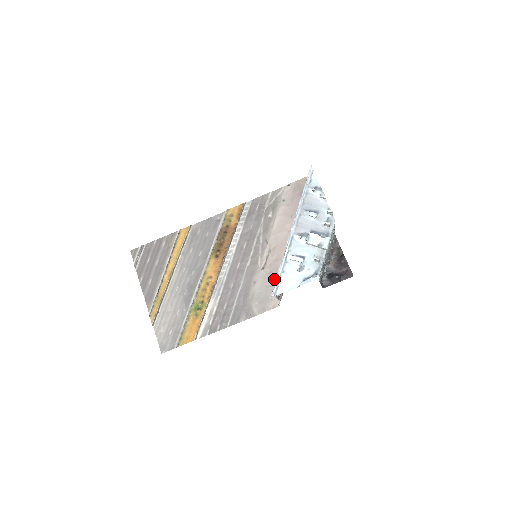
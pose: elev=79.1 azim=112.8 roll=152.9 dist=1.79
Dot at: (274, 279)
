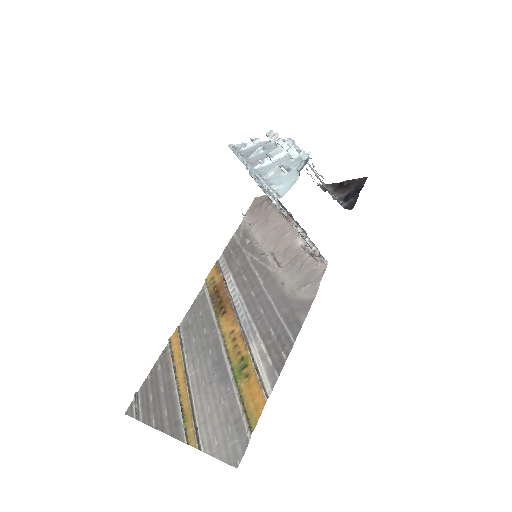
Dot at: (298, 259)
